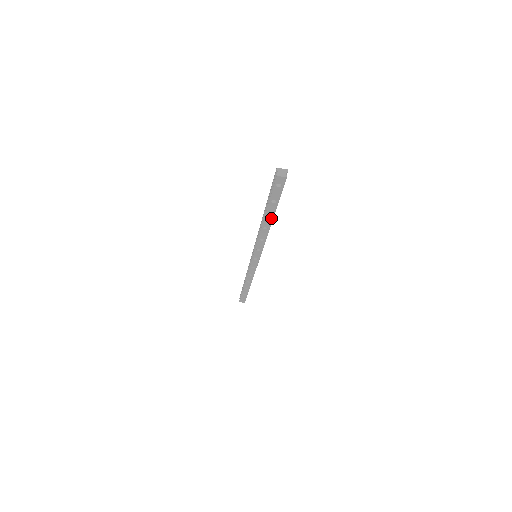
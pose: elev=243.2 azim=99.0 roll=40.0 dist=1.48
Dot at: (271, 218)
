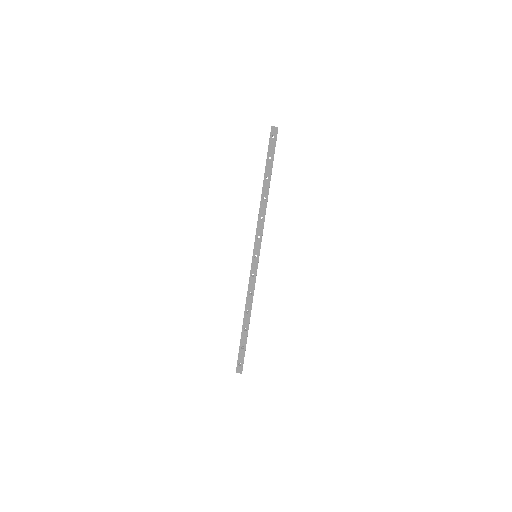
Dot at: (269, 182)
